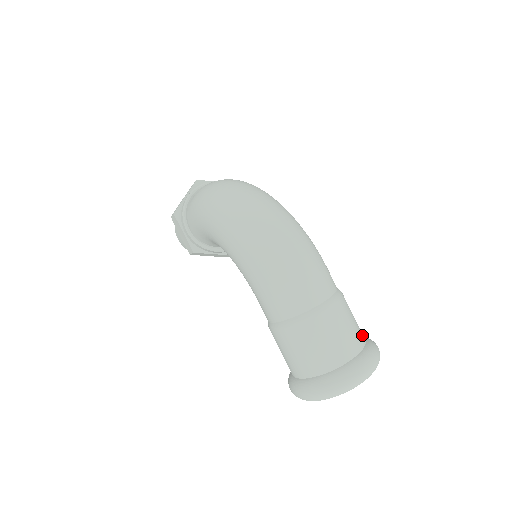
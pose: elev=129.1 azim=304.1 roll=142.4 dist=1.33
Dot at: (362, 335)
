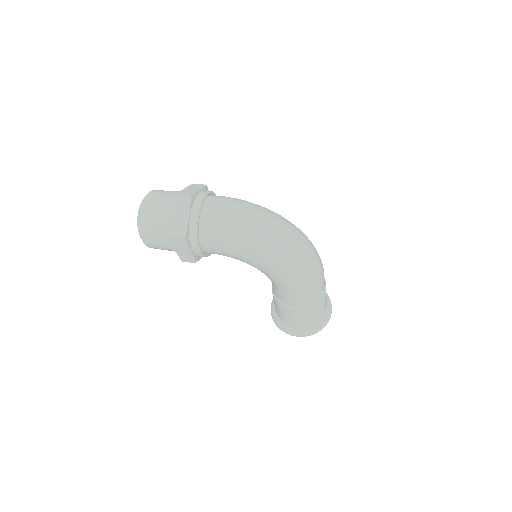
Dot at: occluded
